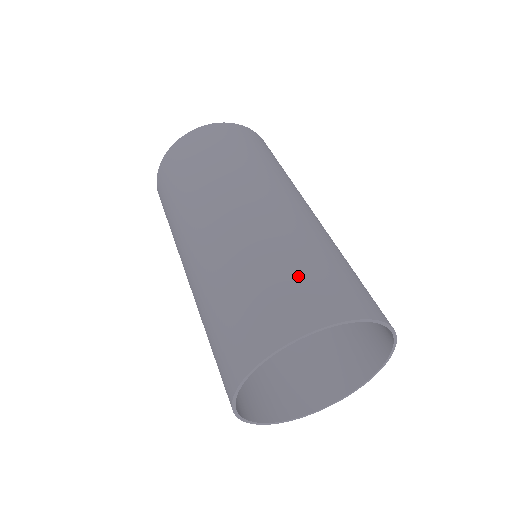
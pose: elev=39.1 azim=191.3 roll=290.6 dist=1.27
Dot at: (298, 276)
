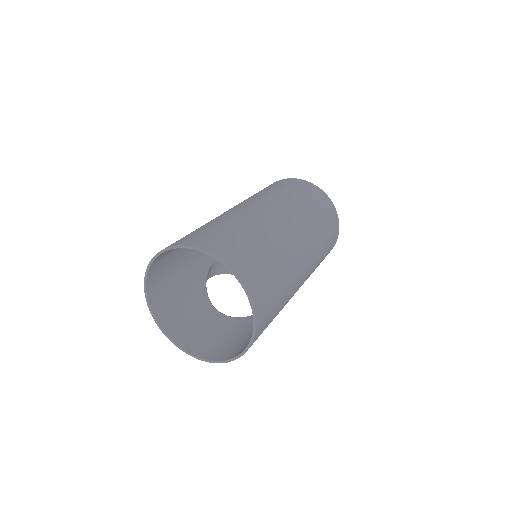
Dot at: (250, 247)
